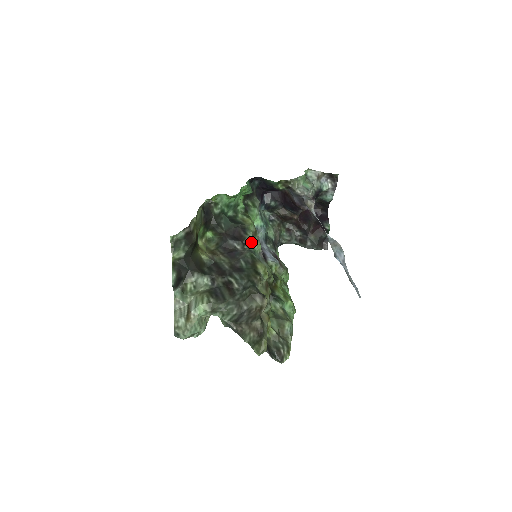
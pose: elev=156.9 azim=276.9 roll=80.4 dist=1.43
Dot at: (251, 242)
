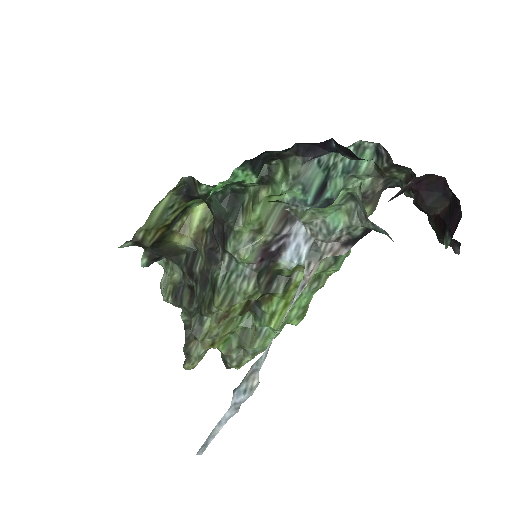
Dot at: (231, 254)
